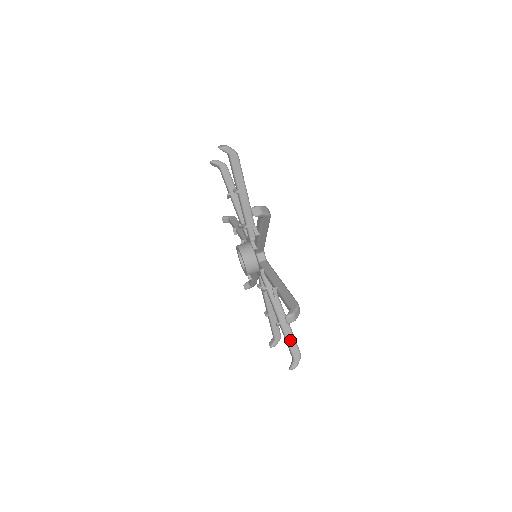
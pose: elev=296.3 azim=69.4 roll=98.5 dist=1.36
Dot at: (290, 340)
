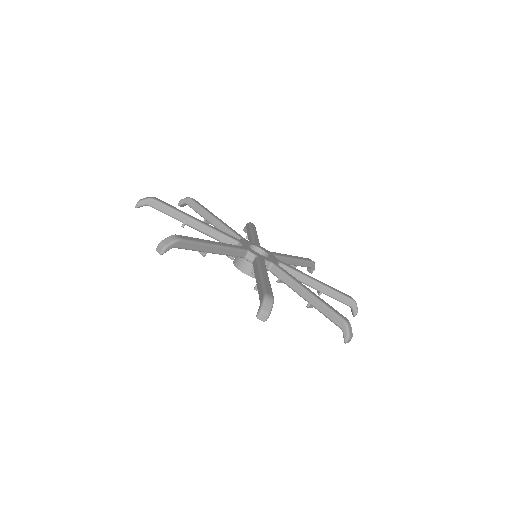
Dot at: (327, 314)
